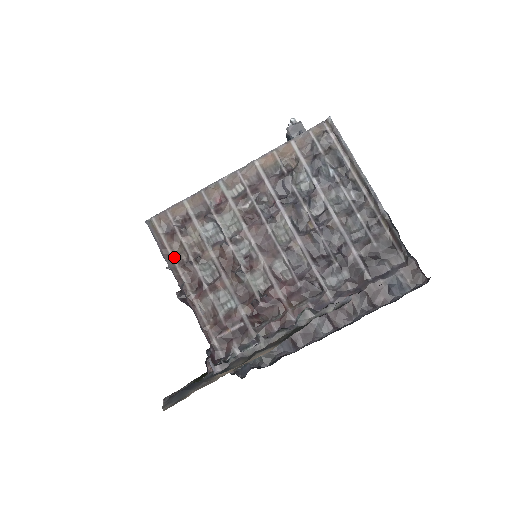
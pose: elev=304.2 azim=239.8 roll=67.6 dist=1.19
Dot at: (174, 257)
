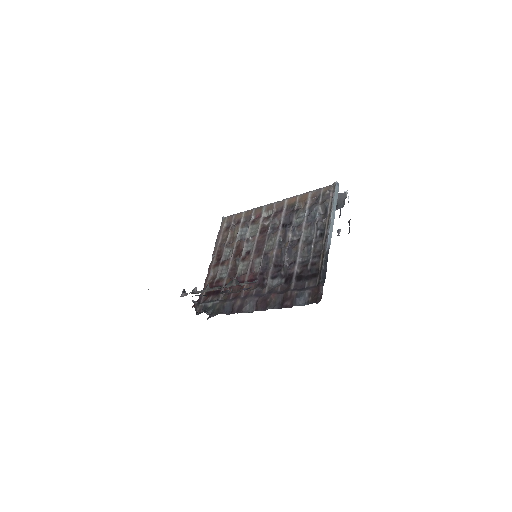
Dot at: (221, 240)
